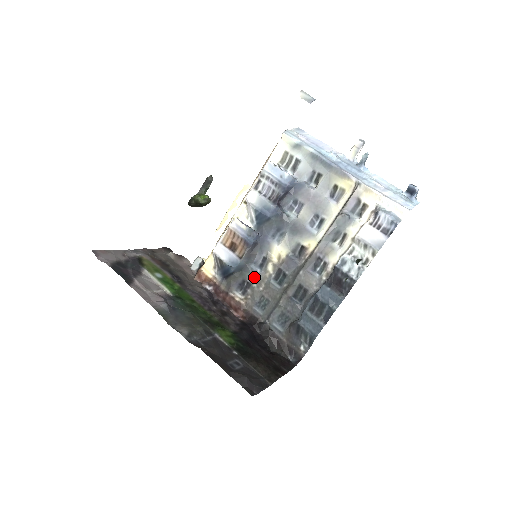
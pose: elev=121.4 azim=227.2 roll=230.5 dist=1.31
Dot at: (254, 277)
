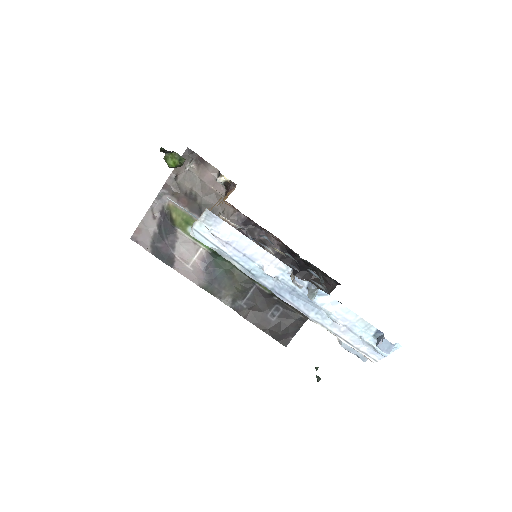
Dot at: occluded
